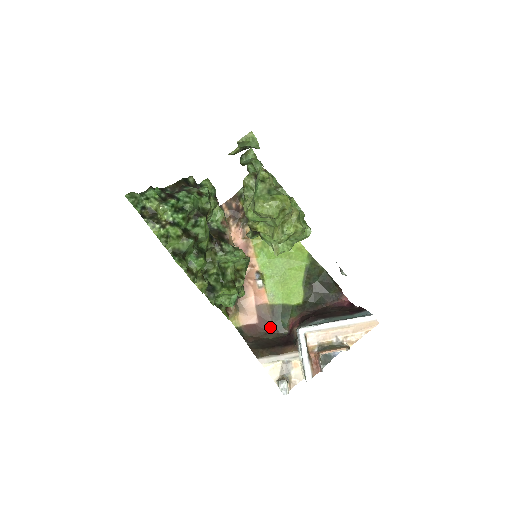
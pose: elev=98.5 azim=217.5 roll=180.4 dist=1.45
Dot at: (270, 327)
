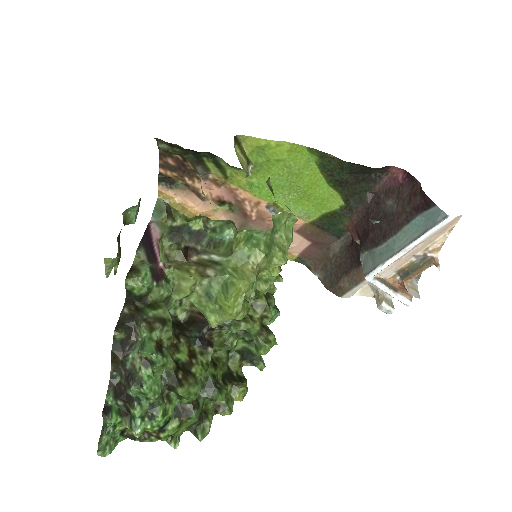
Dot at: (328, 240)
